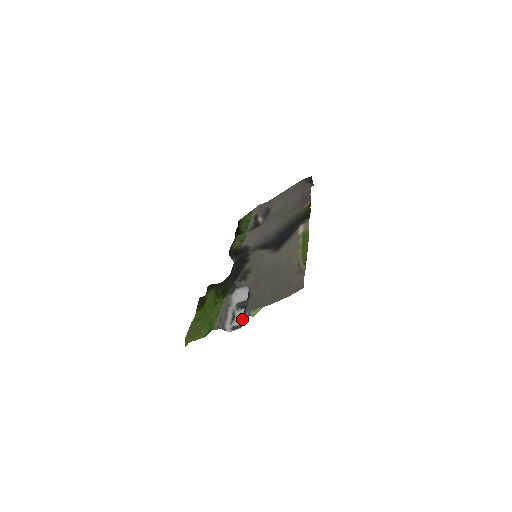
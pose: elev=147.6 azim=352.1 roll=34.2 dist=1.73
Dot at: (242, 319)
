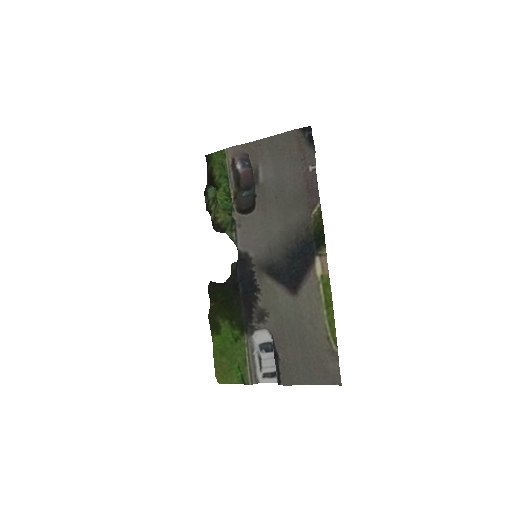
Dot at: (270, 365)
